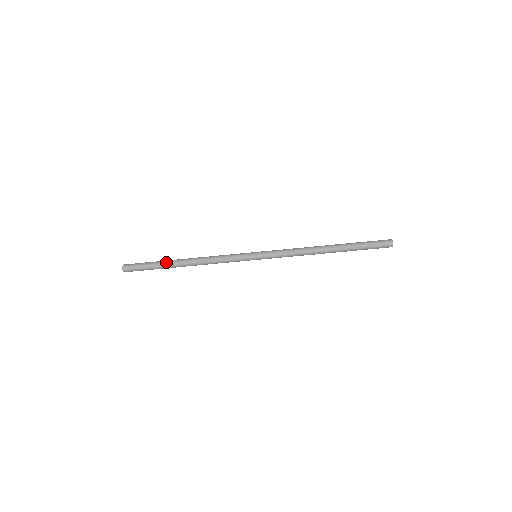
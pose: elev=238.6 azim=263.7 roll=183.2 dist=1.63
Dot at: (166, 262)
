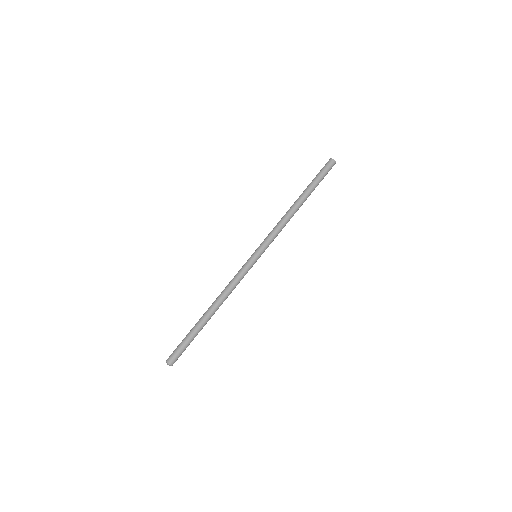
Dot at: (196, 324)
